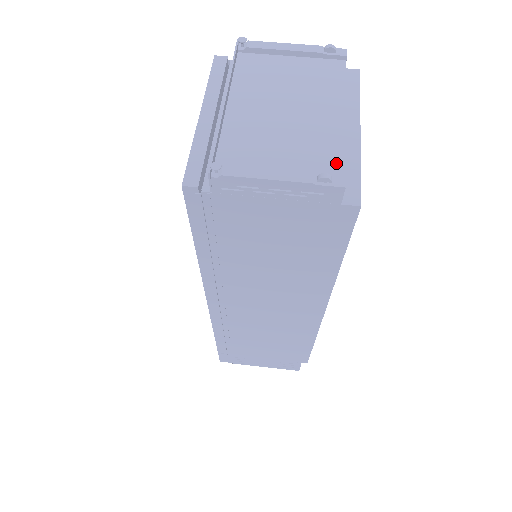
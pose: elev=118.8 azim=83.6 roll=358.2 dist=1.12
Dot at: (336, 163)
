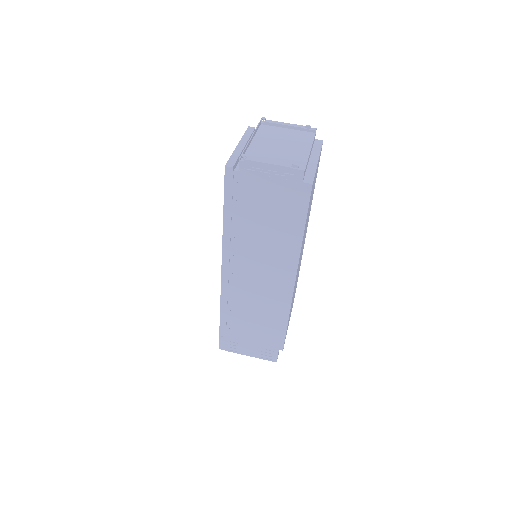
Dot at: (302, 164)
